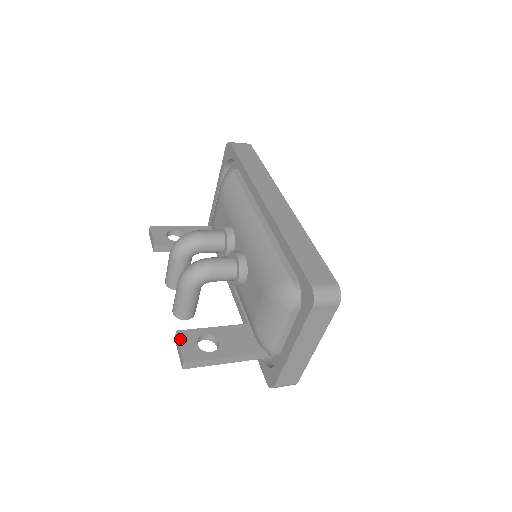
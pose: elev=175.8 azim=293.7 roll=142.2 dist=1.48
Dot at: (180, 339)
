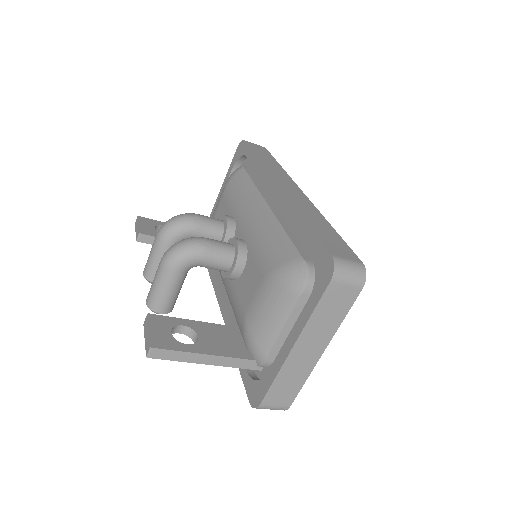
Dot at: (150, 322)
